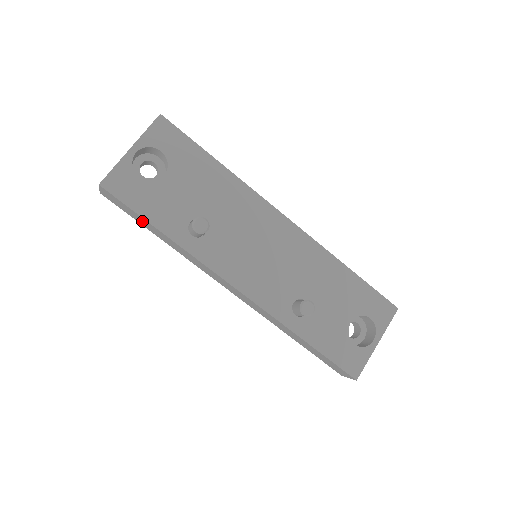
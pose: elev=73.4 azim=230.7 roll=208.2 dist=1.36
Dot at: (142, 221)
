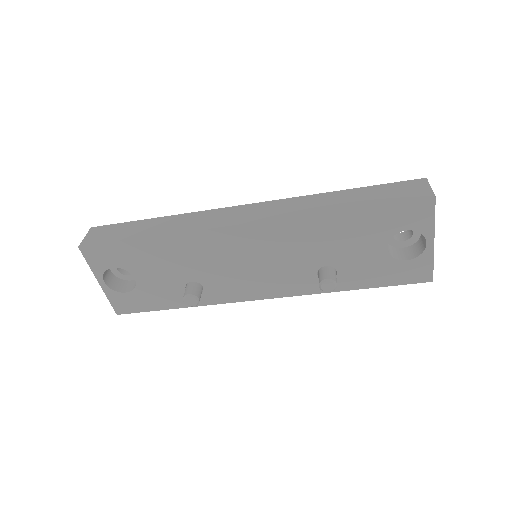
Dot at: occluded
